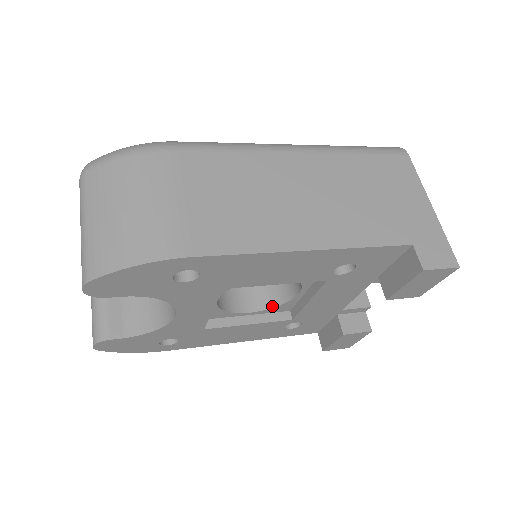
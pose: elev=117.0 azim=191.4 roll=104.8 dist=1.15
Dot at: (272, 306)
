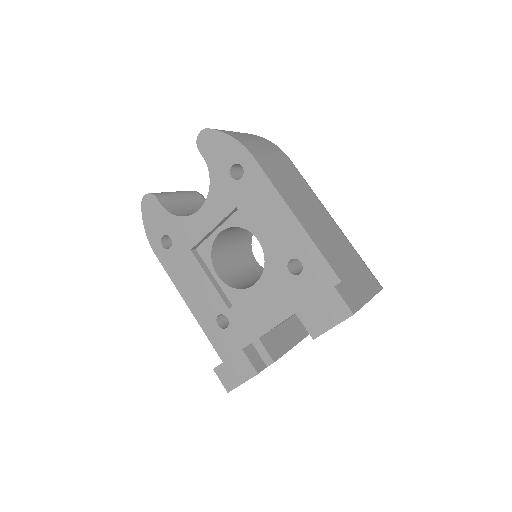
Dot at: (231, 286)
